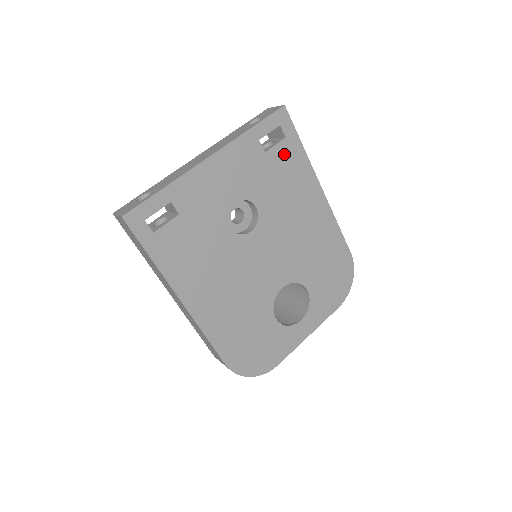
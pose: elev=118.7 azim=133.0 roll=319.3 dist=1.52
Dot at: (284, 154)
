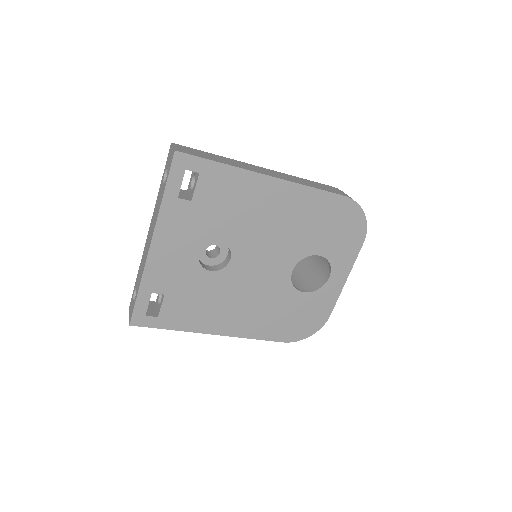
Dot at: (209, 186)
